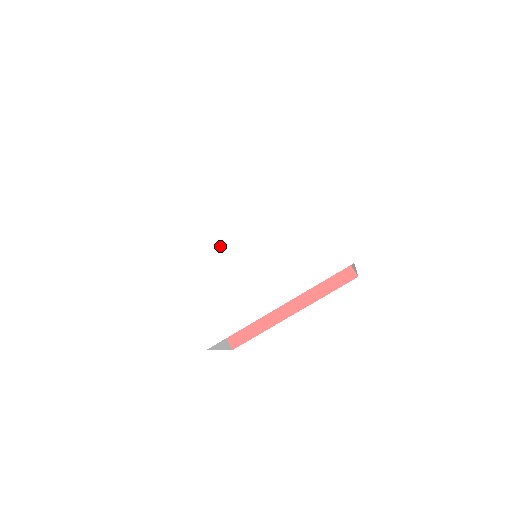
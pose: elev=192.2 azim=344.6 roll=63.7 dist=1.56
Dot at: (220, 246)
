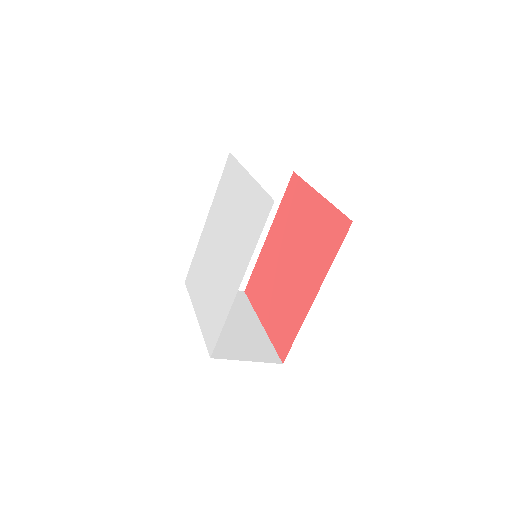
Dot at: (210, 260)
